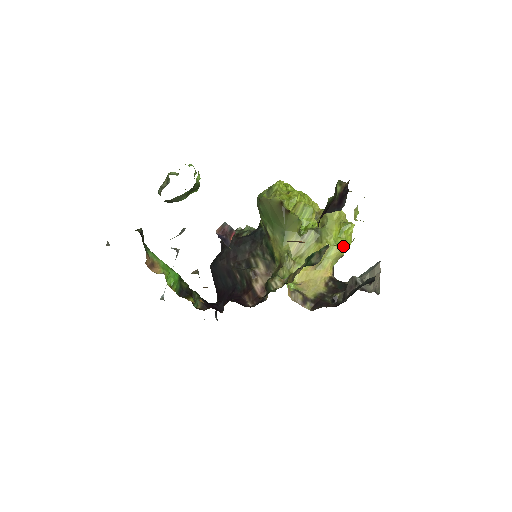
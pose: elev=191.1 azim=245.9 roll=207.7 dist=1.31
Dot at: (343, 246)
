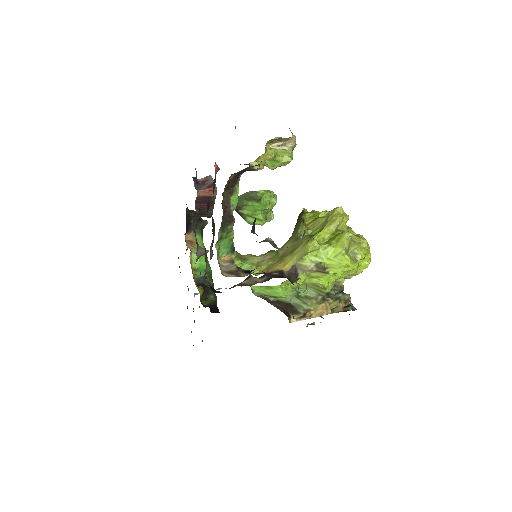
Dot at: (312, 240)
